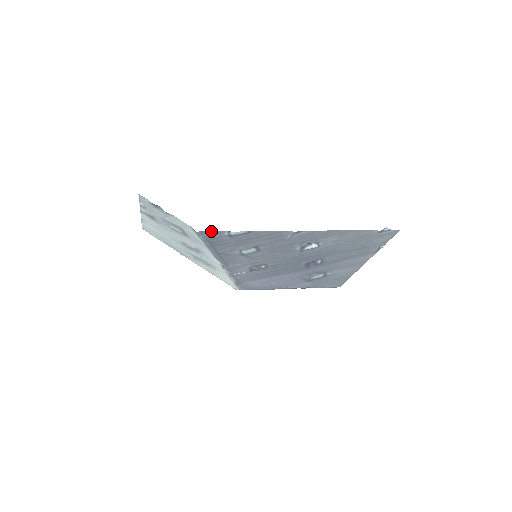
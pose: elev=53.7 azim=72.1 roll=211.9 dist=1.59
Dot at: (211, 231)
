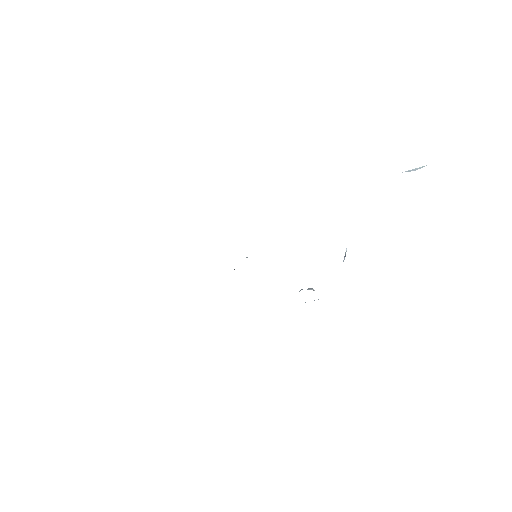
Dot at: occluded
